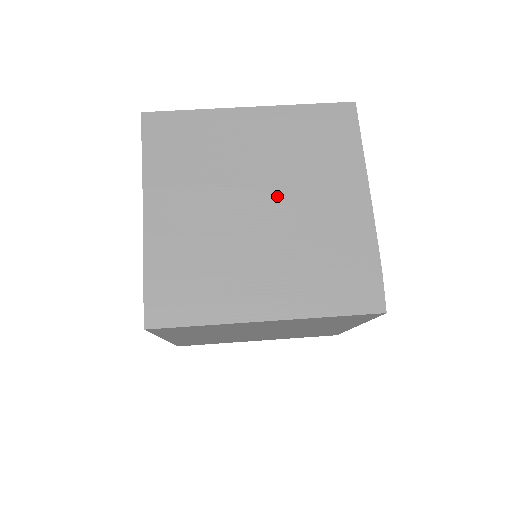
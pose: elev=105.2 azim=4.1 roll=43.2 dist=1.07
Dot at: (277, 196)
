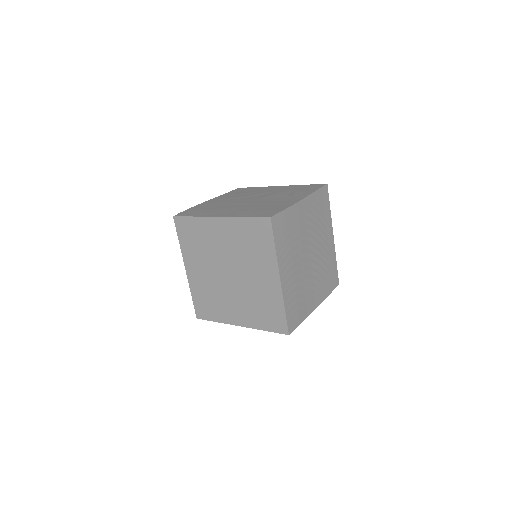
Dot at: (263, 198)
